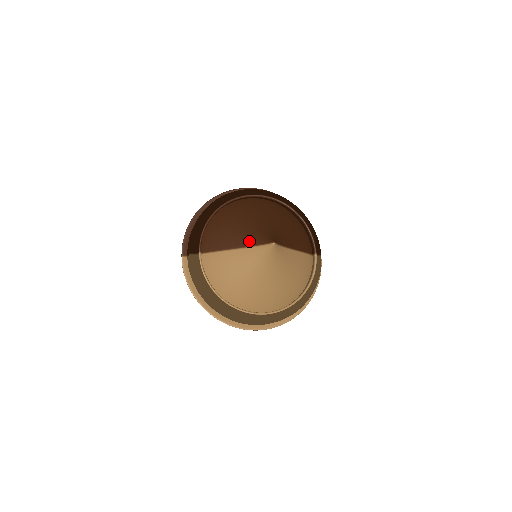
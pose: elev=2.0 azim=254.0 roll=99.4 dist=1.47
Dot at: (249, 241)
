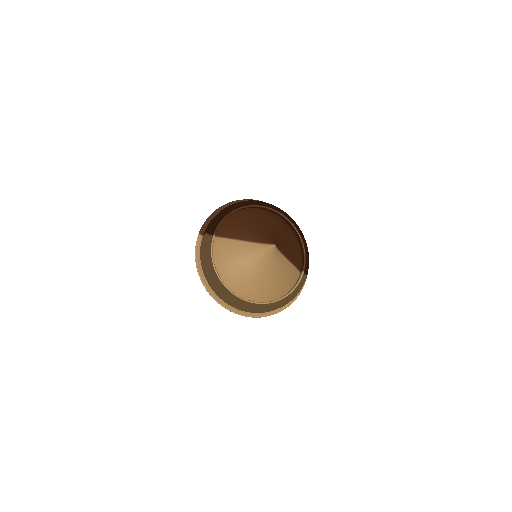
Dot at: (256, 238)
